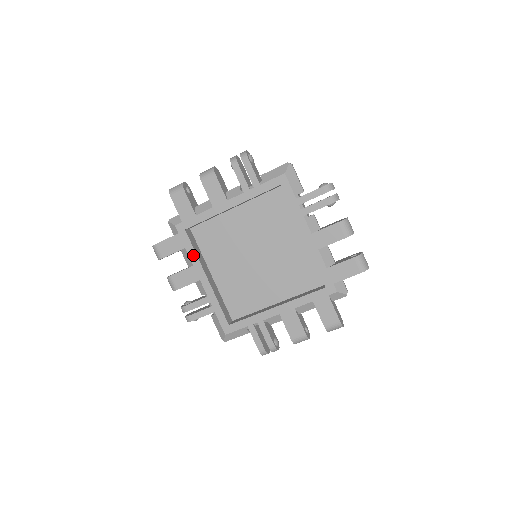
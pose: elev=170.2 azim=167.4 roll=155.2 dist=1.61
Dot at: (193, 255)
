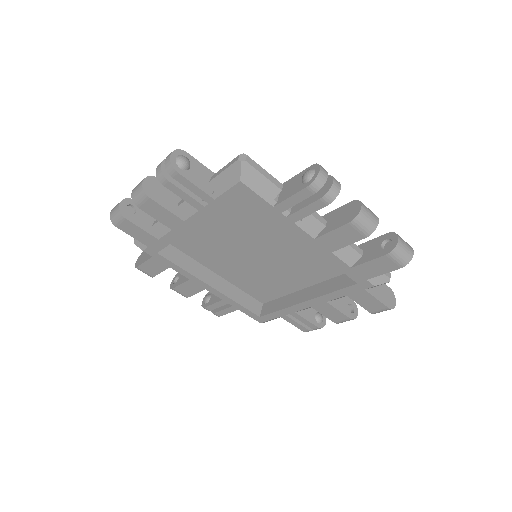
Dot at: (183, 272)
